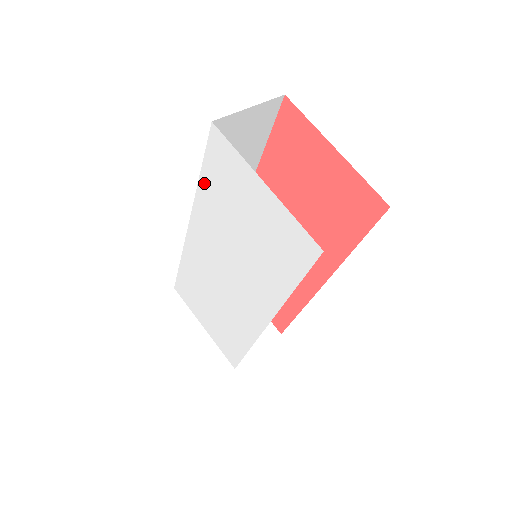
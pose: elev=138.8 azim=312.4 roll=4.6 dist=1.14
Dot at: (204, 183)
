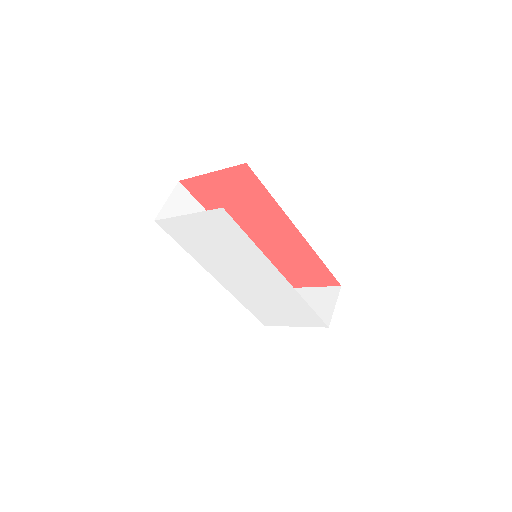
Dot at: (187, 249)
